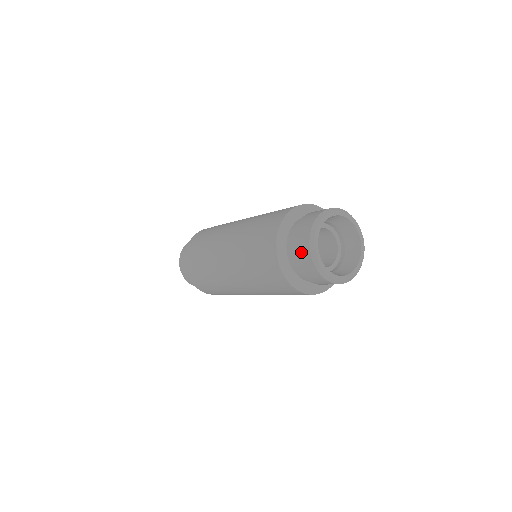
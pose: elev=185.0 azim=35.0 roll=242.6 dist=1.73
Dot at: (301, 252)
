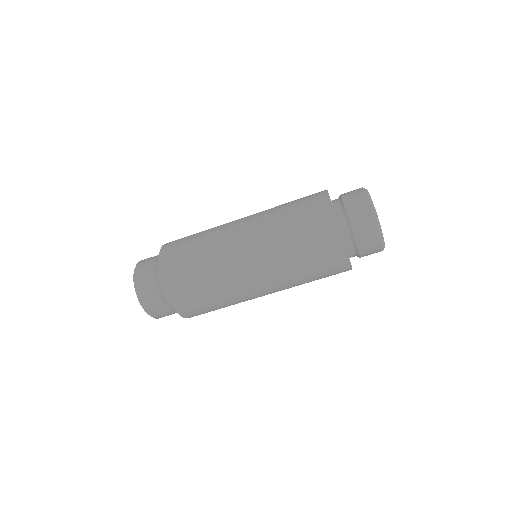
Dot at: (361, 213)
